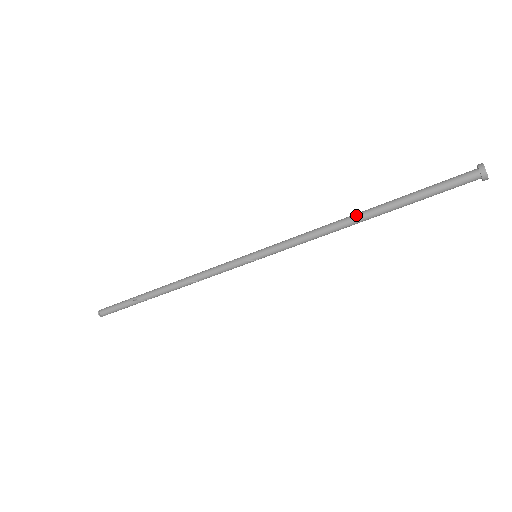
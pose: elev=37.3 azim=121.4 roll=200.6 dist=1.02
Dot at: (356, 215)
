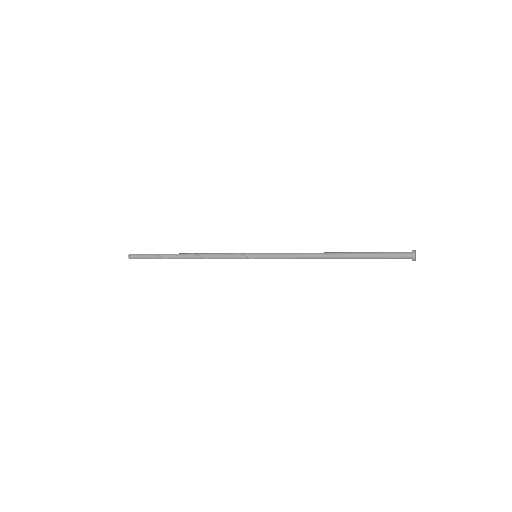
Dot at: (330, 254)
